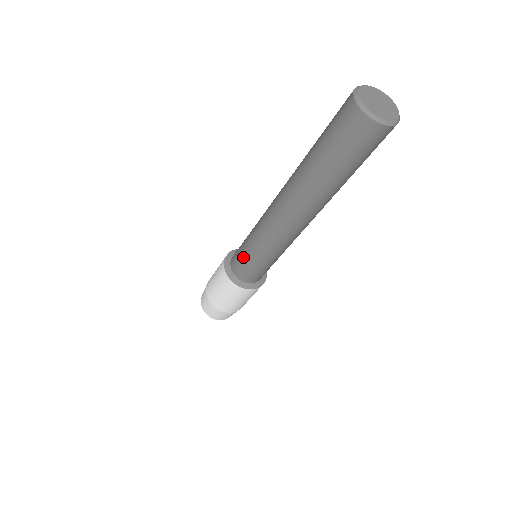
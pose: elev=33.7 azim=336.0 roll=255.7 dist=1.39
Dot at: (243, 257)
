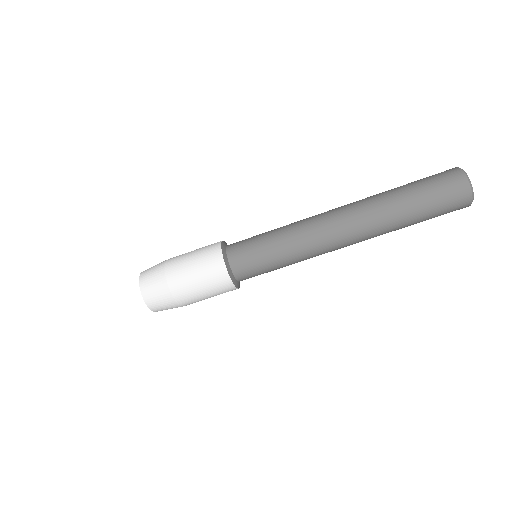
Dot at: (256, 244)
